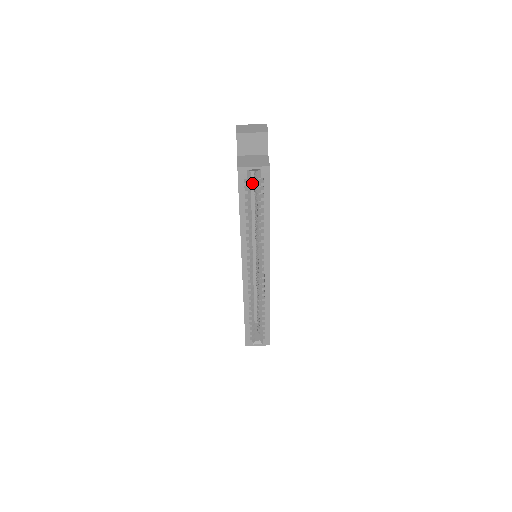
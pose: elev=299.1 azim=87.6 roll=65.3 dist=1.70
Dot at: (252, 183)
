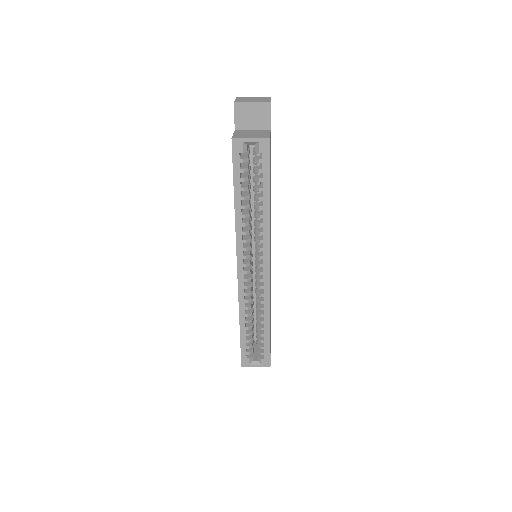
Dot at: (252, 166)
